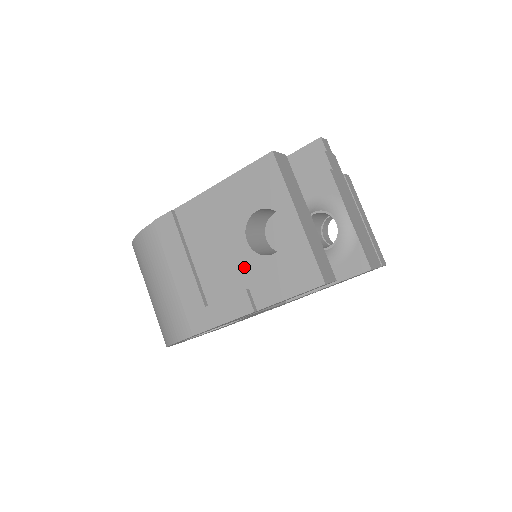
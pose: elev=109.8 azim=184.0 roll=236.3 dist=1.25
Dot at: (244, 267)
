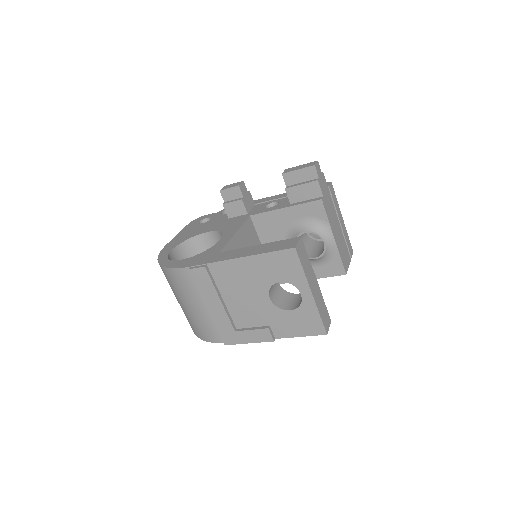
Dot at: (267, 313)
